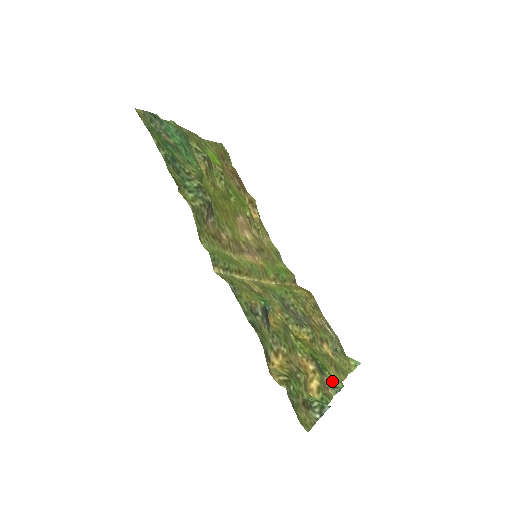
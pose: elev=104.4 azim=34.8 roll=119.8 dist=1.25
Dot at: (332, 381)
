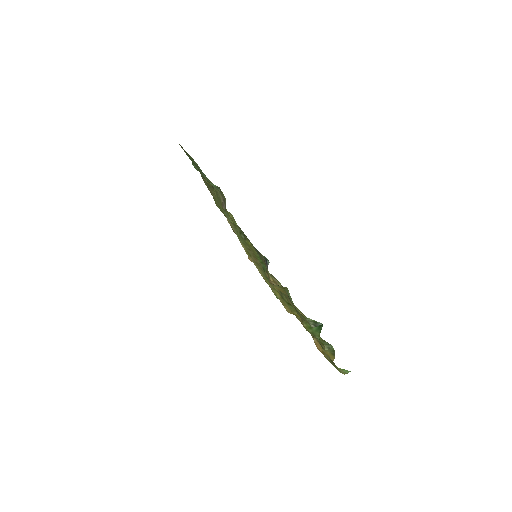
Dot at: (324, 340)
